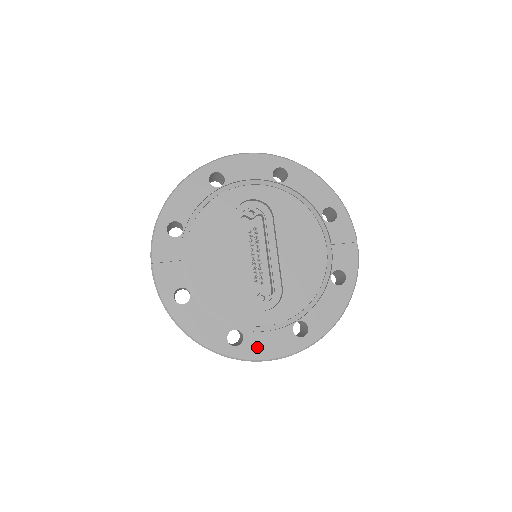
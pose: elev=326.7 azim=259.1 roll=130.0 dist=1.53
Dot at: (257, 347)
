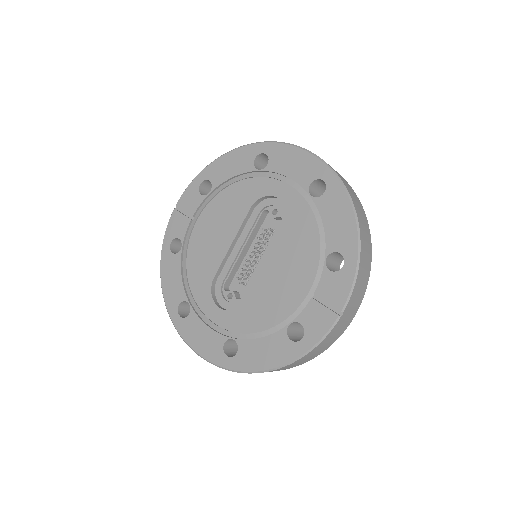
Dot at: (192, 331)
